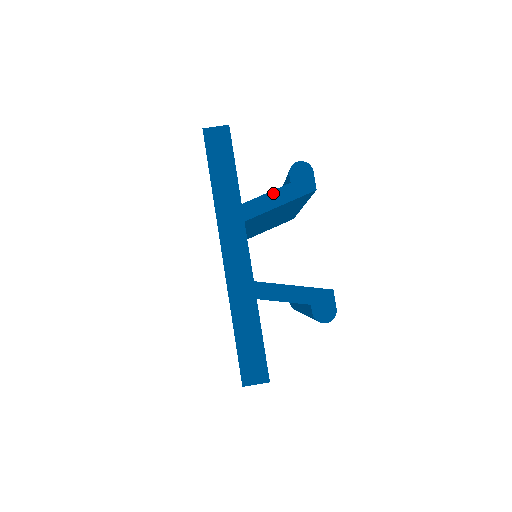
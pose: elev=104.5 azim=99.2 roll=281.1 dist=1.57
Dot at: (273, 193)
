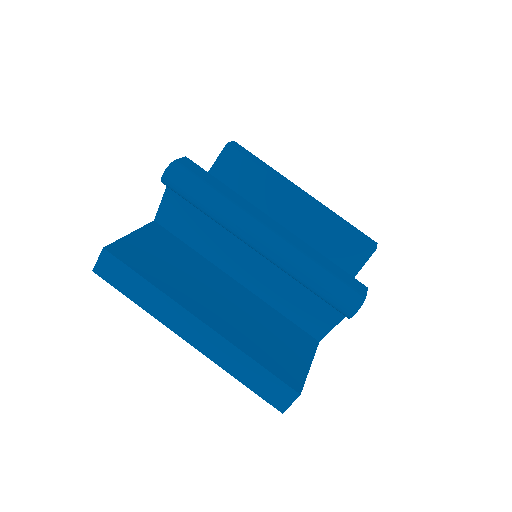
Dot at: (338, 323)
